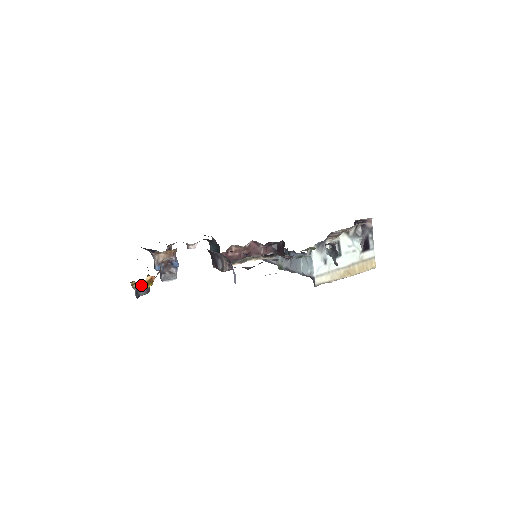
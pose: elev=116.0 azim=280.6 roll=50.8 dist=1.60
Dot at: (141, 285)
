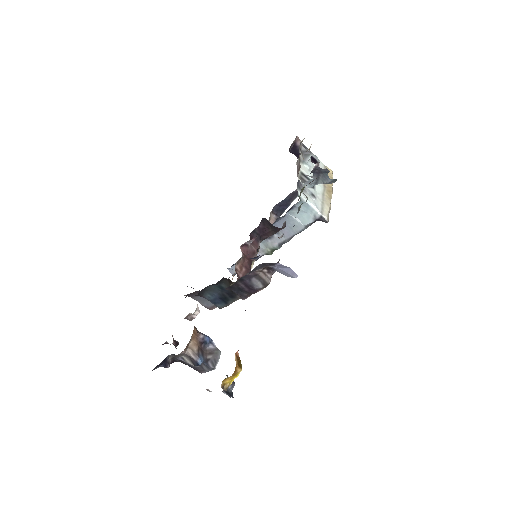
Dot at: (235, 374)
